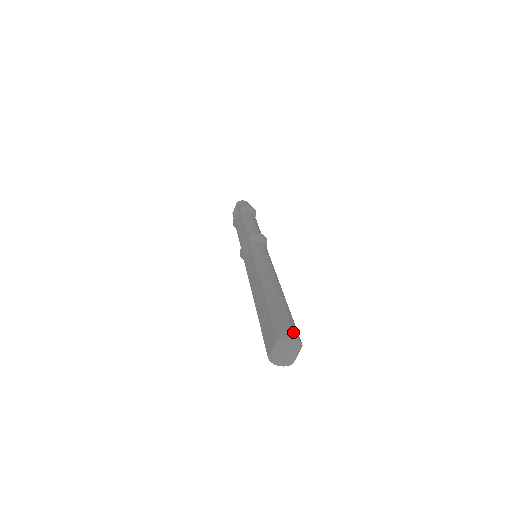
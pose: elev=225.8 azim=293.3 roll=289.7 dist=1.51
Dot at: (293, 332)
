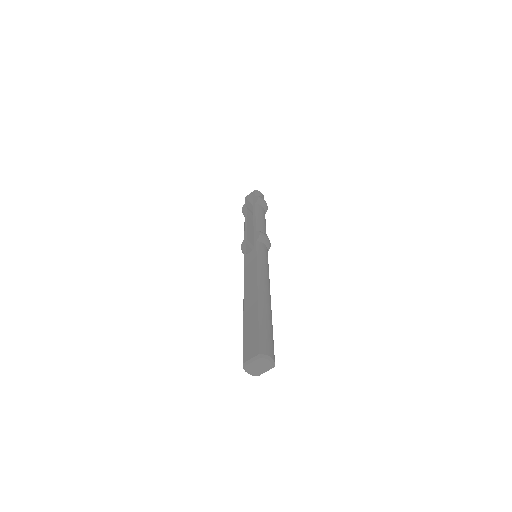
Dot at: (273, 353)
